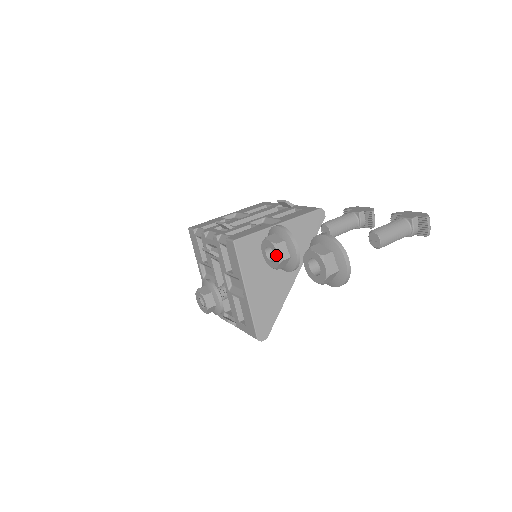
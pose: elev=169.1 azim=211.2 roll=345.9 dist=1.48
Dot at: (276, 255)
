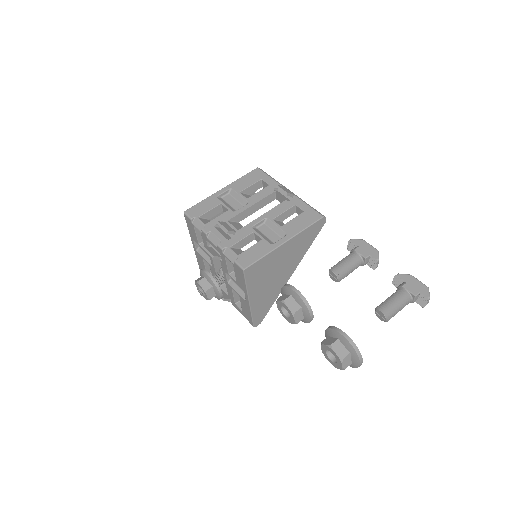
Dot at: (292, 319)
